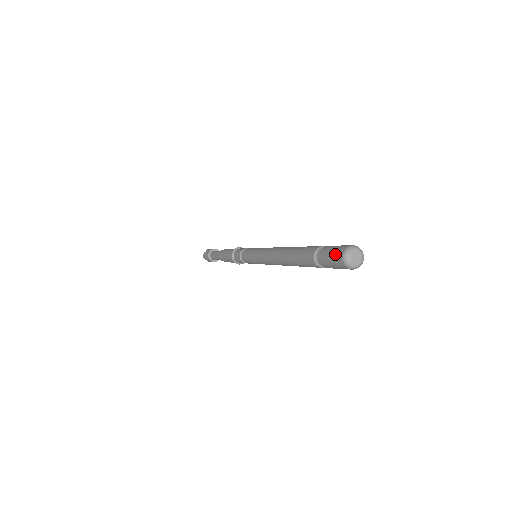
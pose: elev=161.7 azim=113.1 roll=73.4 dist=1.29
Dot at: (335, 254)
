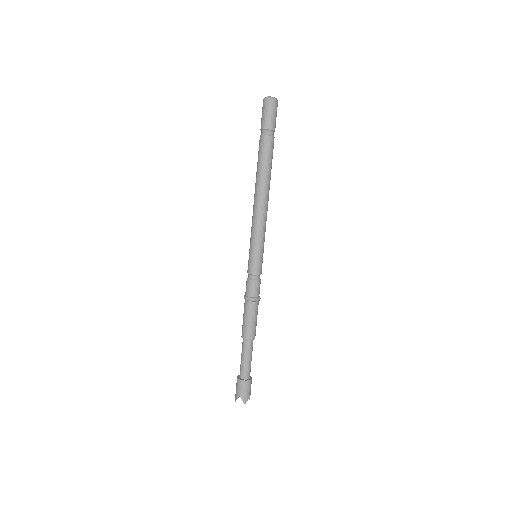
Dot at: (262, 109)
